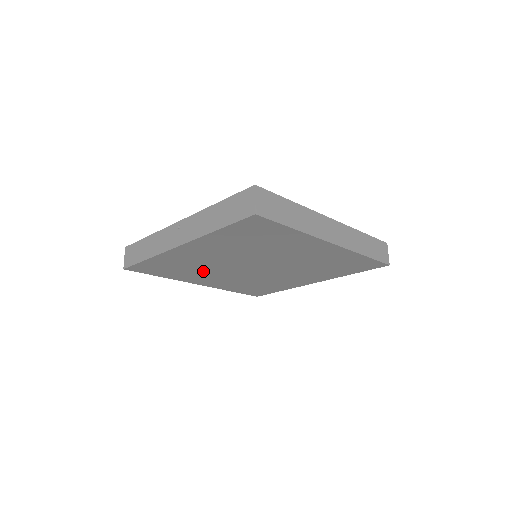
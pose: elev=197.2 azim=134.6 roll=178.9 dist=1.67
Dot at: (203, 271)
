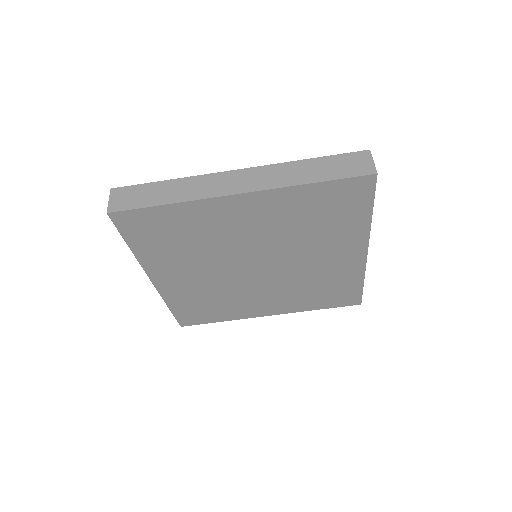
Dot at: (233, 298)
